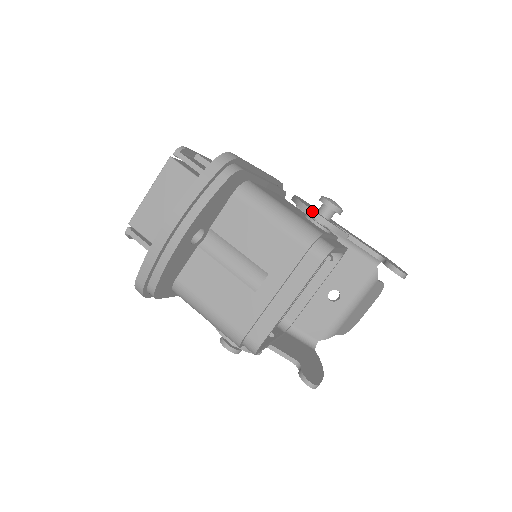
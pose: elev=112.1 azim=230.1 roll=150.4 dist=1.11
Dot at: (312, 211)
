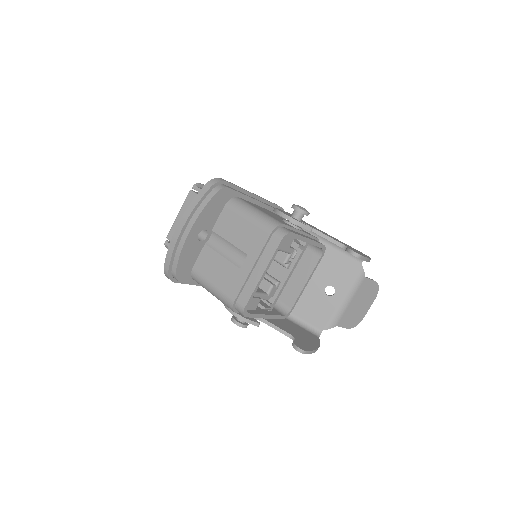
Dot at: (281, 212)
